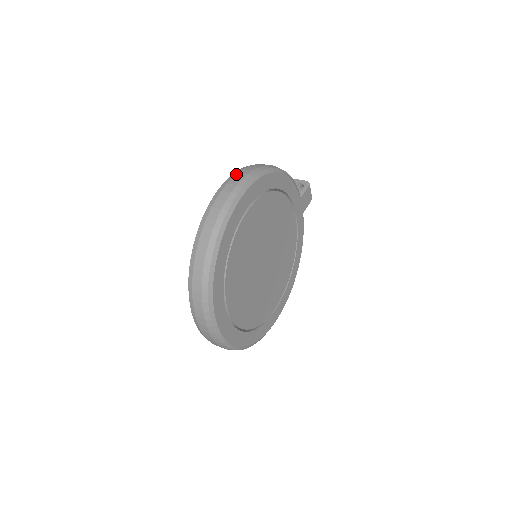
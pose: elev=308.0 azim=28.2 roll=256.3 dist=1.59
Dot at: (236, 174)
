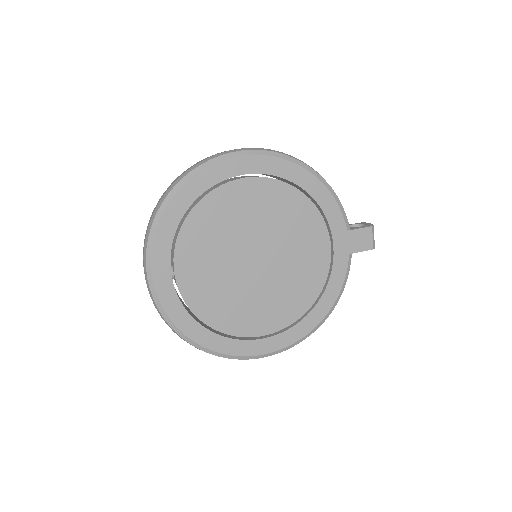
Dot at: occluded
